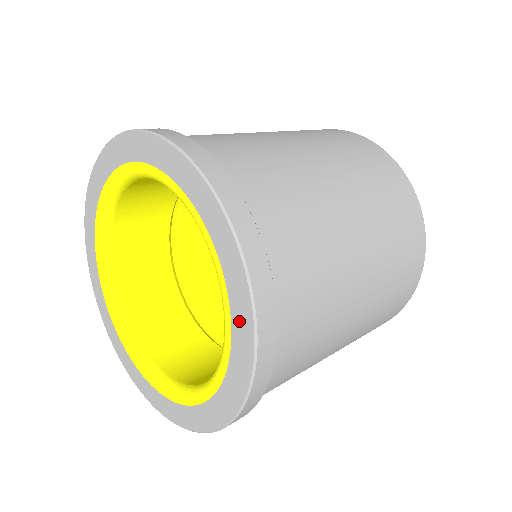
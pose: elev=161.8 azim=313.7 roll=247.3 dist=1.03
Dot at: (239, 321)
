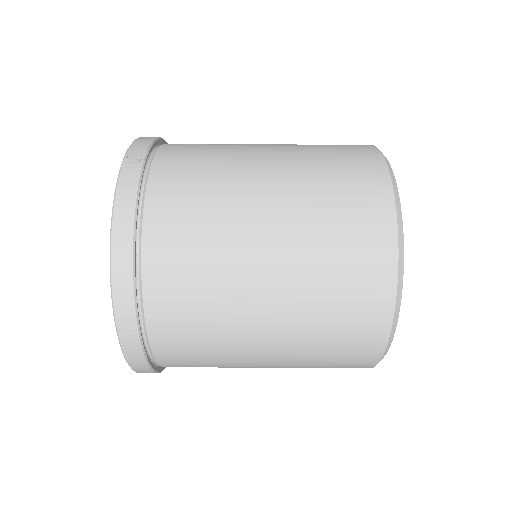
Dot at: occluded
